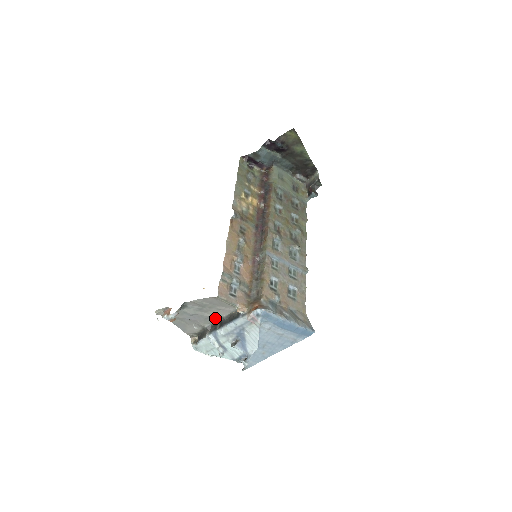
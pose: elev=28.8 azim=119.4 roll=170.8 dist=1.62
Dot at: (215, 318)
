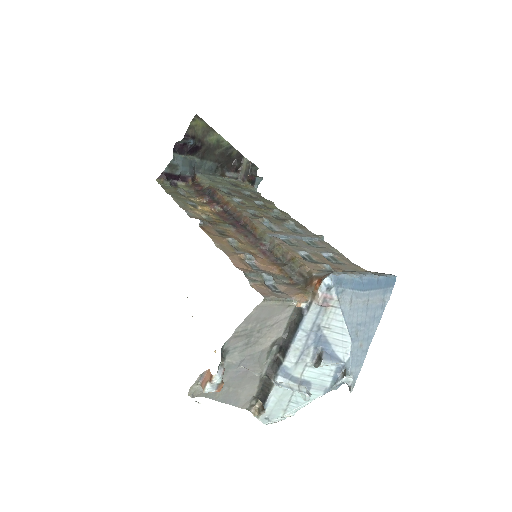
Dot at: (270, 348)
